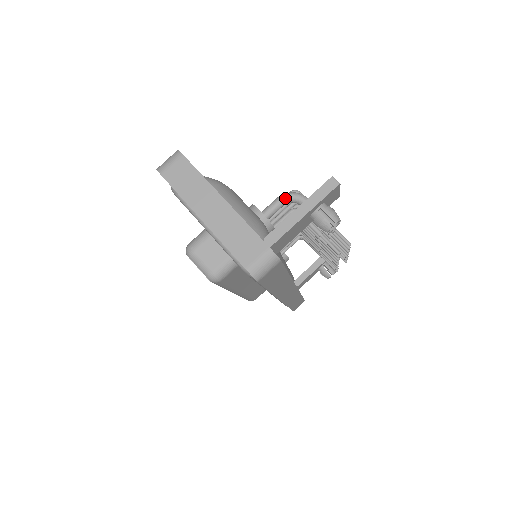
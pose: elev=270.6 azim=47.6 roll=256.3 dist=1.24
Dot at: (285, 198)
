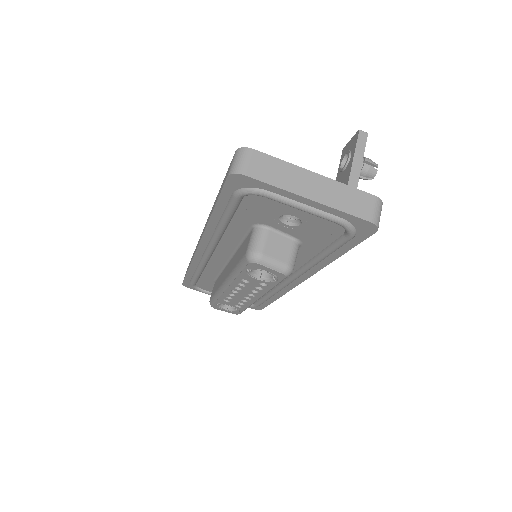
Dot at: occluded
